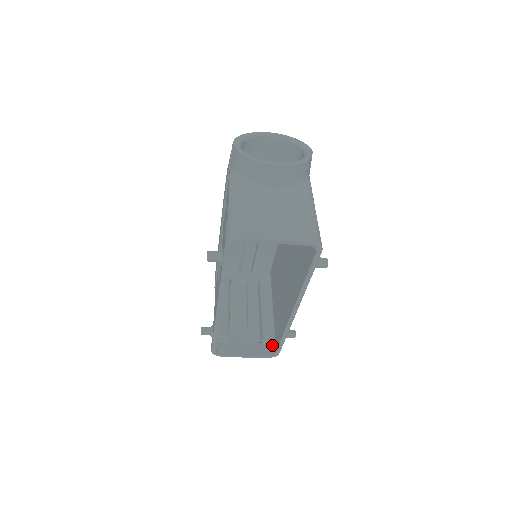
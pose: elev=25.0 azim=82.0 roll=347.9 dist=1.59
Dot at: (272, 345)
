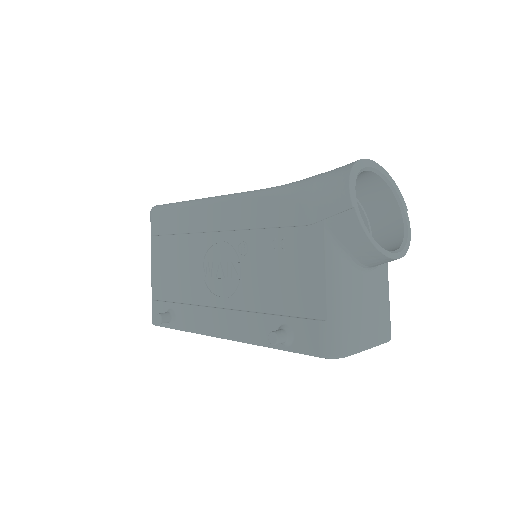
Dot at: occluded
